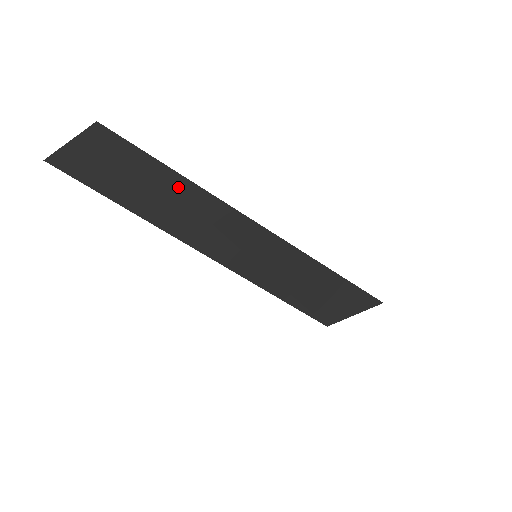
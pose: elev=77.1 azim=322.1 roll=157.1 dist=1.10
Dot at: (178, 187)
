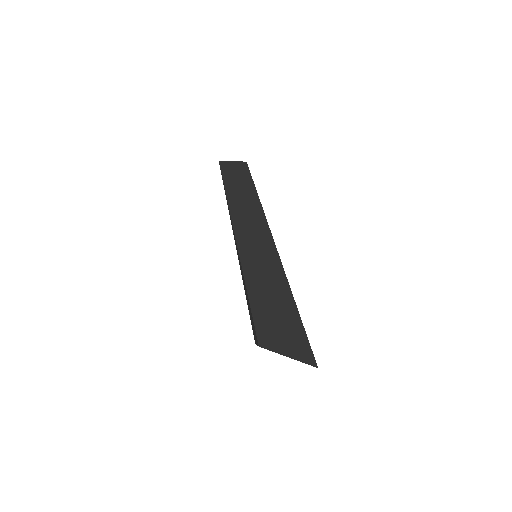
Dot at: (252, 196)
